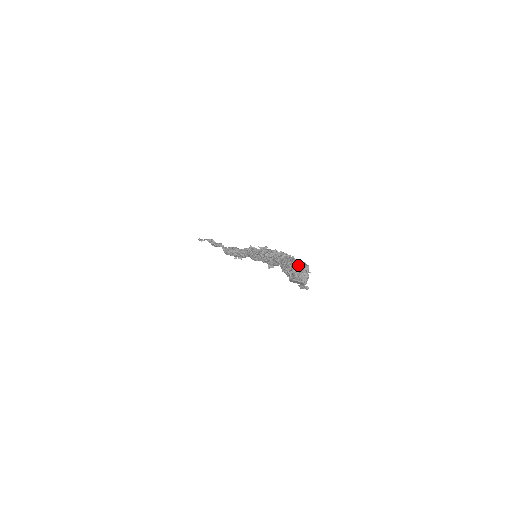
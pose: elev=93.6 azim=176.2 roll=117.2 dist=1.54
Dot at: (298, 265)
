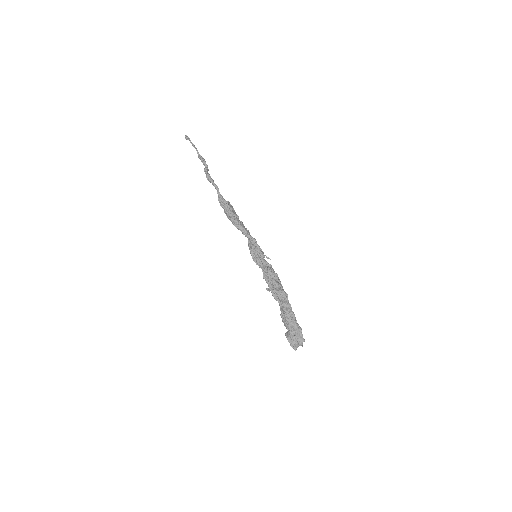
Dot at: (297, 333)
